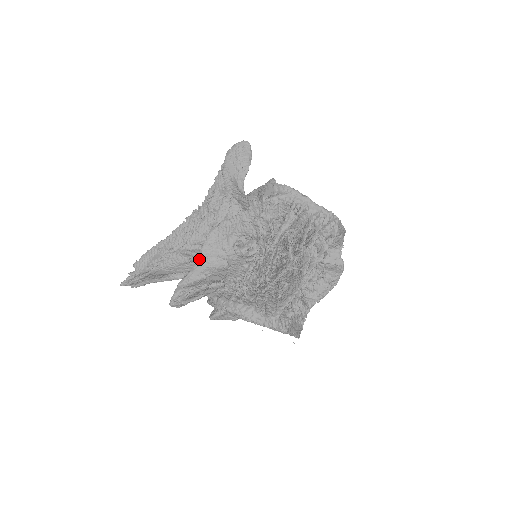
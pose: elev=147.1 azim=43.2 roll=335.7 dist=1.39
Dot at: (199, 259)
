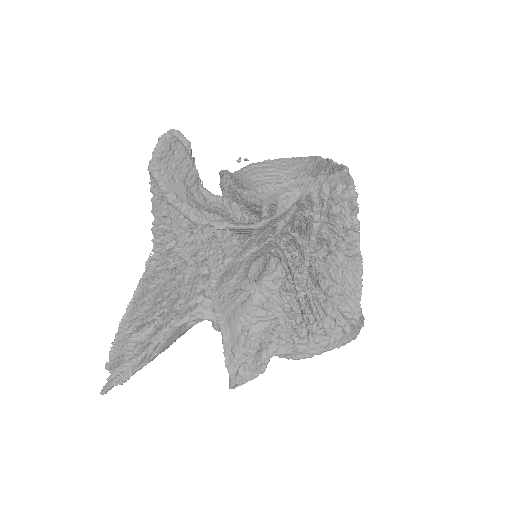
Dot at: (223, 322)
